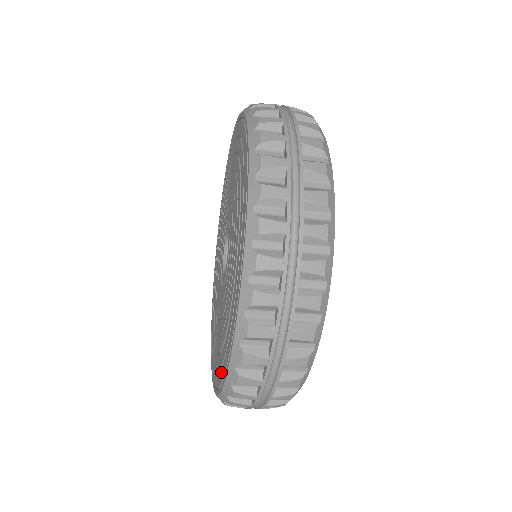
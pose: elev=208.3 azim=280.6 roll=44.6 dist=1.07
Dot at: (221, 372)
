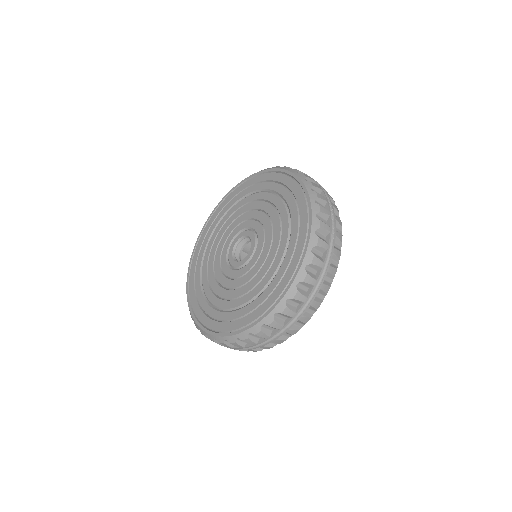
Dot at: (197, 307)
